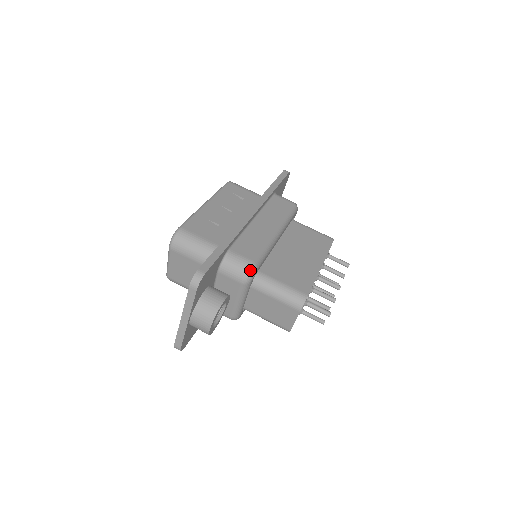
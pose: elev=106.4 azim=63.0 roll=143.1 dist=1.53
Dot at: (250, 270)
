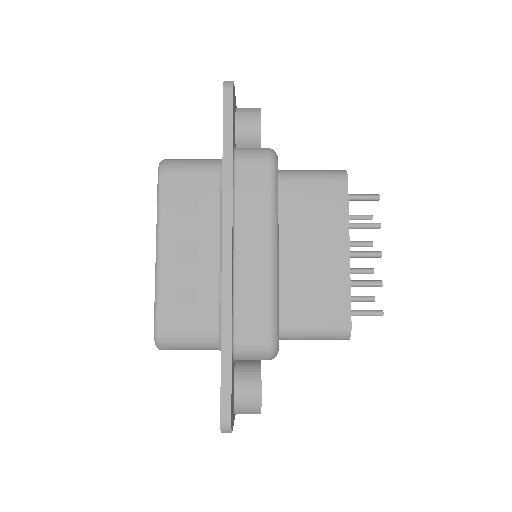
Dot at: (272, 353)
